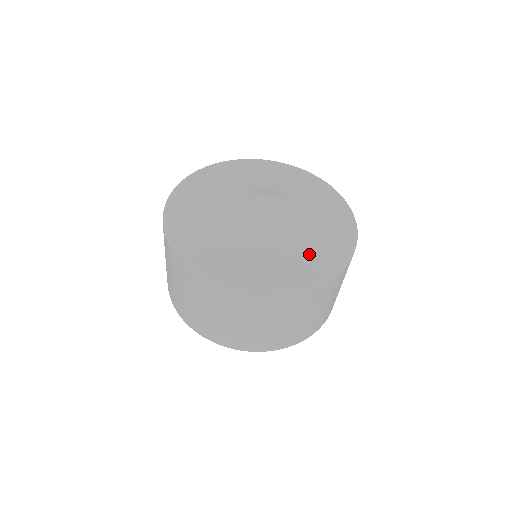
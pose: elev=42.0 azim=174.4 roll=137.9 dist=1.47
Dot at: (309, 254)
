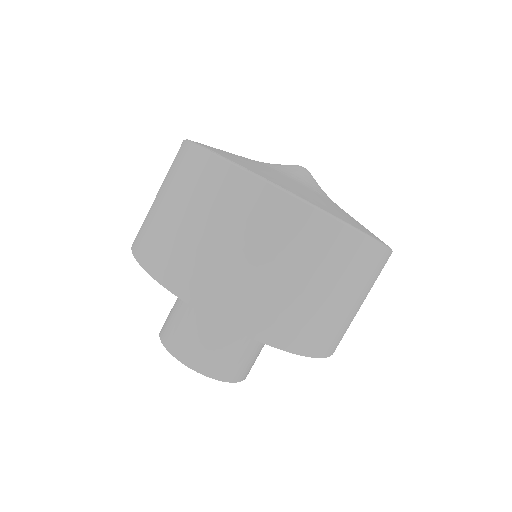
Dot at: occluded
